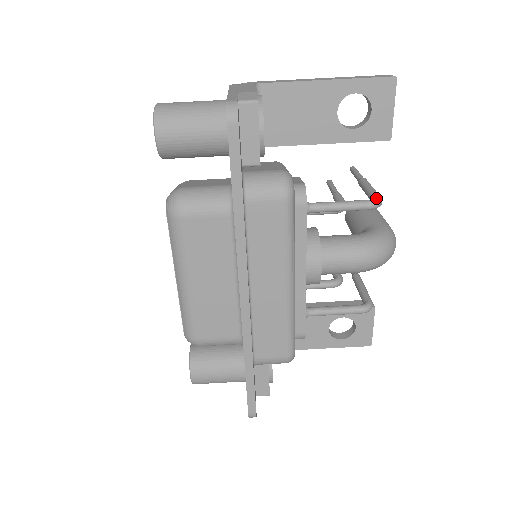
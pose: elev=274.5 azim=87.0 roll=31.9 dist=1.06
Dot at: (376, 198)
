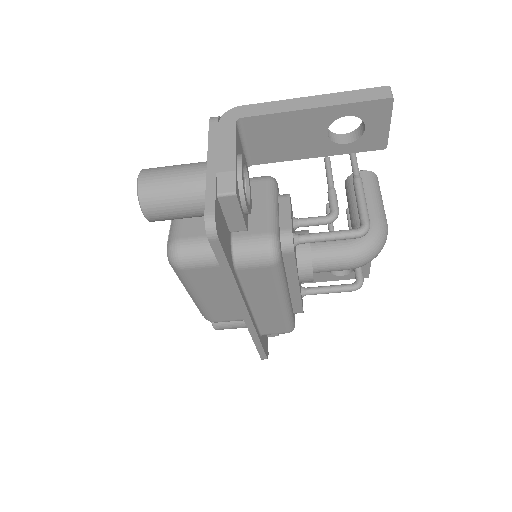
Dot at: (363, 227)
